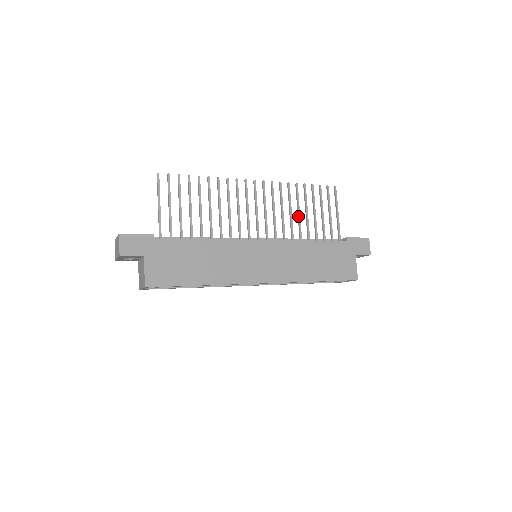
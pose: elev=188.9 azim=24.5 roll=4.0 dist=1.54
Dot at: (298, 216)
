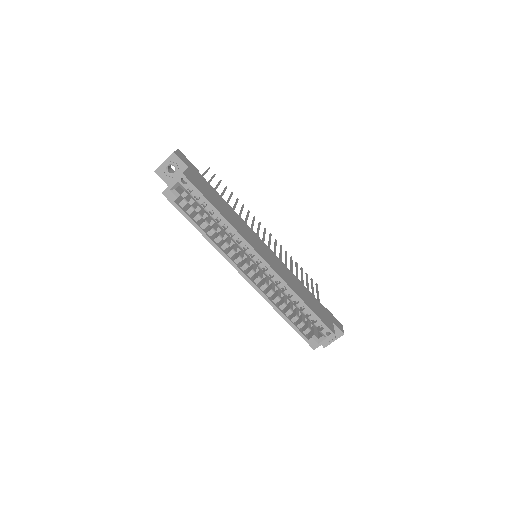
Dot at: (291, 267)
